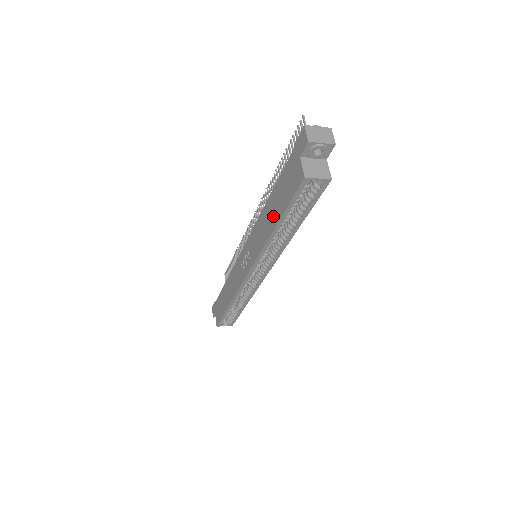
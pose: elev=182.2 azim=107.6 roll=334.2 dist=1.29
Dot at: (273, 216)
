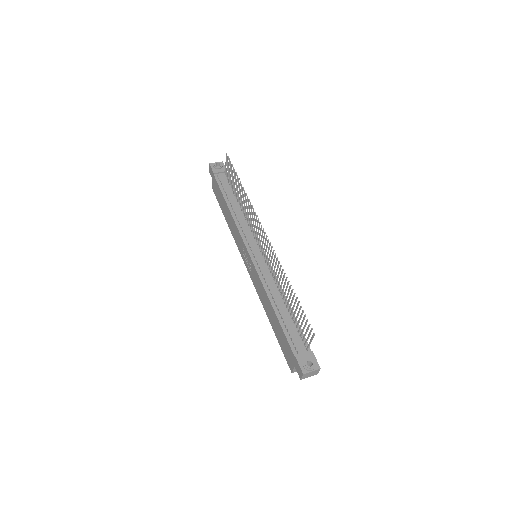
Dot at: (272, 320)
